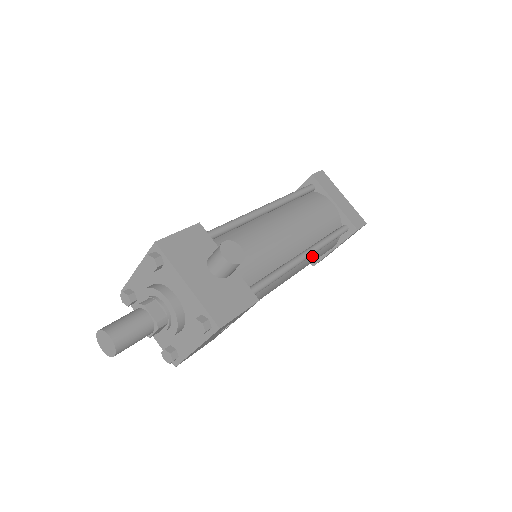
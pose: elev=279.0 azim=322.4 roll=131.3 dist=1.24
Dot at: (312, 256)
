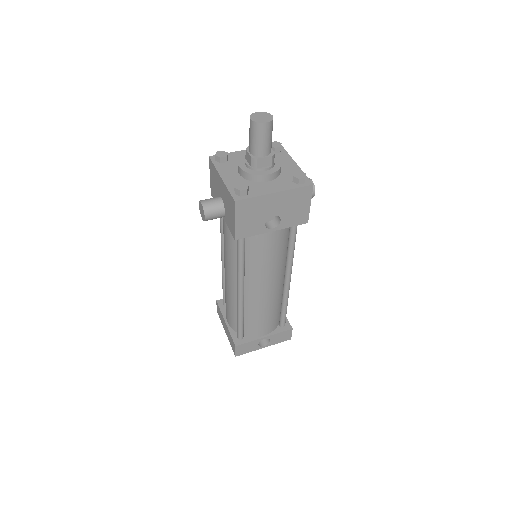
Dot at: (277, 299)
